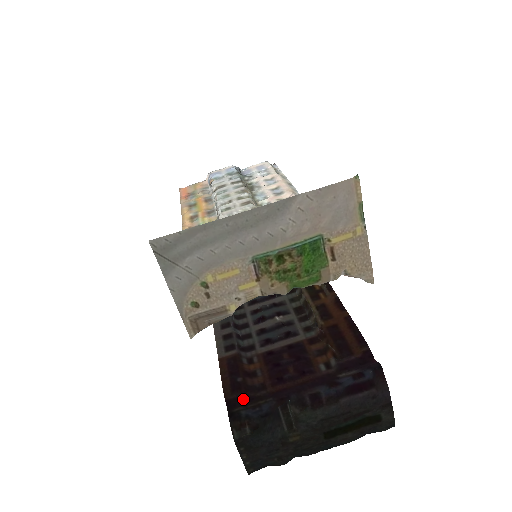
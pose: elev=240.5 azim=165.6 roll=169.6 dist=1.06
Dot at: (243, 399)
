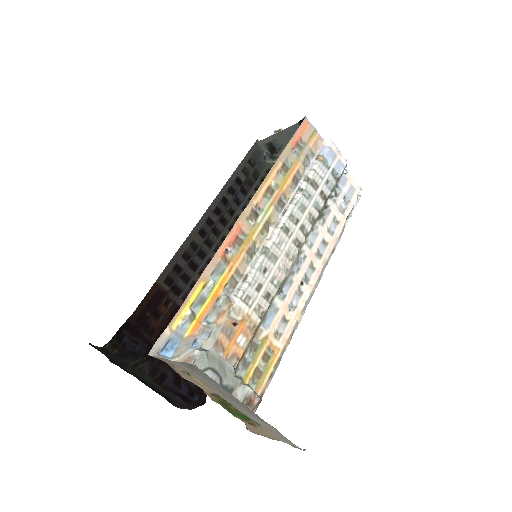
Dot at: (135, 328)
